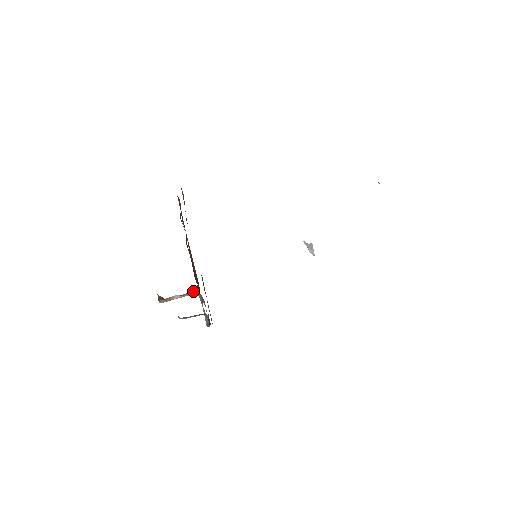
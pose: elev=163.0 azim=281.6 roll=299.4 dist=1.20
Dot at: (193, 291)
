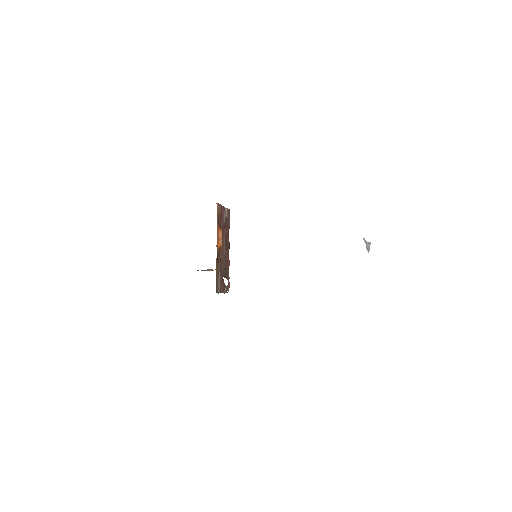
Dot at: occluded
